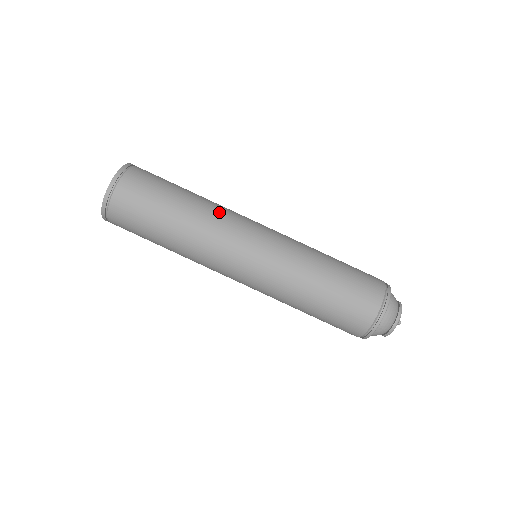
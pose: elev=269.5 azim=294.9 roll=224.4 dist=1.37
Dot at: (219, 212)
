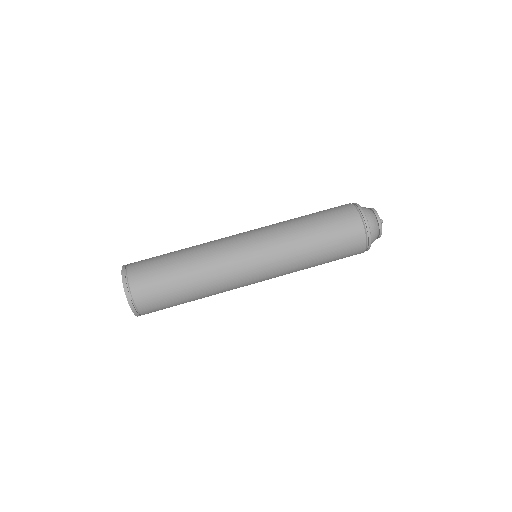
Dot at: occluded
